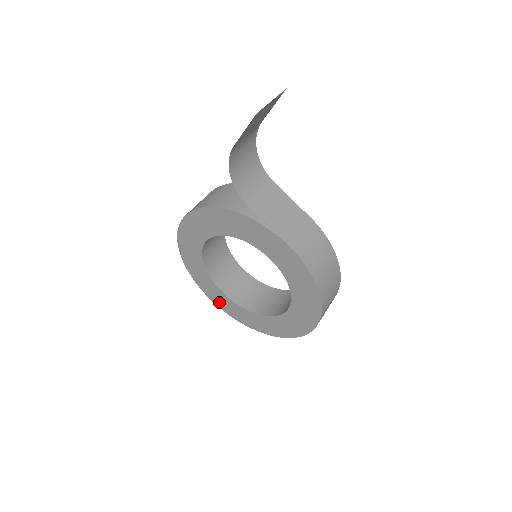
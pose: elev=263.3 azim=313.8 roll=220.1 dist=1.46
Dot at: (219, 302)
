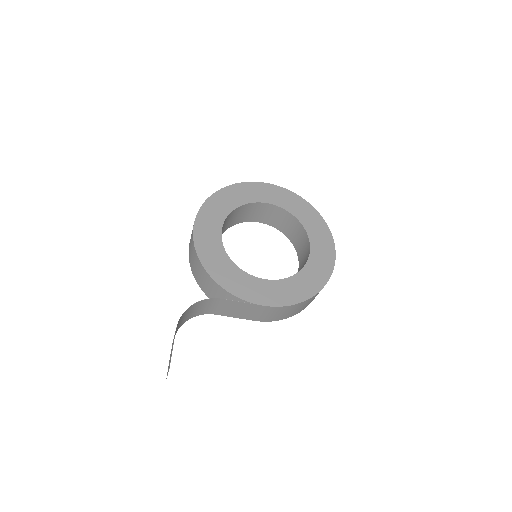
Dot at: occluded
